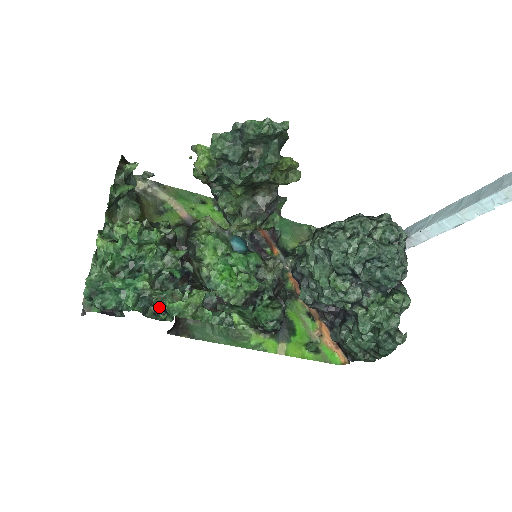
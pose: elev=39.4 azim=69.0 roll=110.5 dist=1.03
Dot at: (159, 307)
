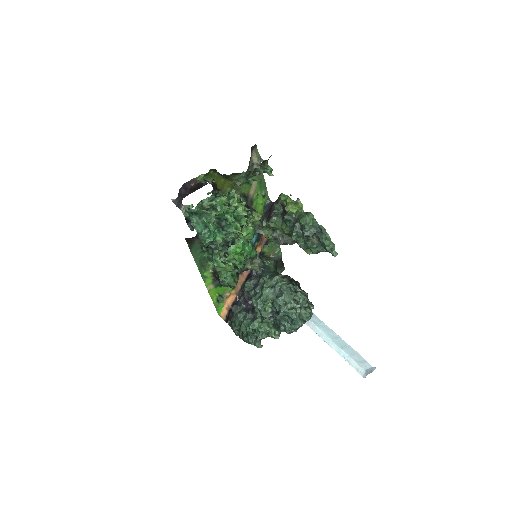
Dot at: occluded
